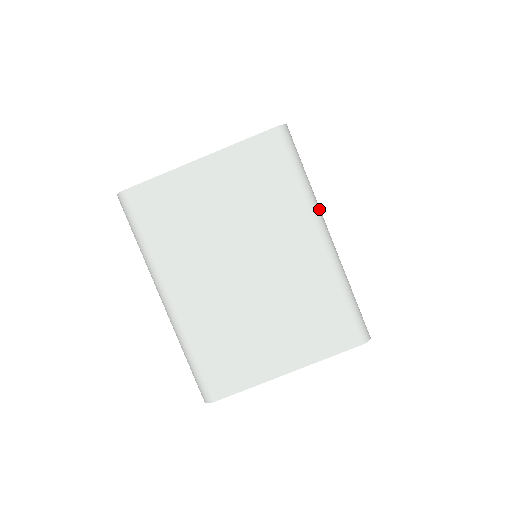
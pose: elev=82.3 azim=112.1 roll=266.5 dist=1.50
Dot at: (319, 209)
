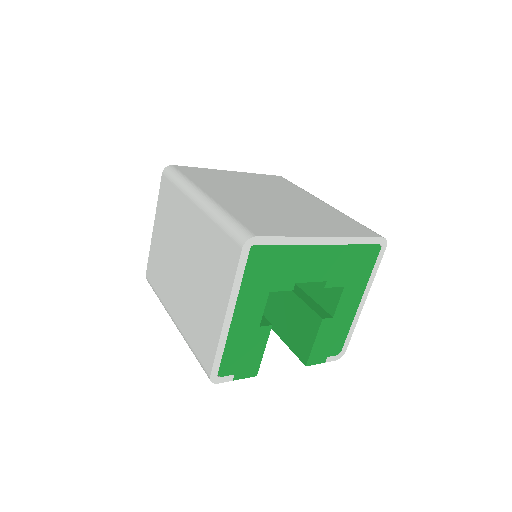
Dot at: (195, 188)
